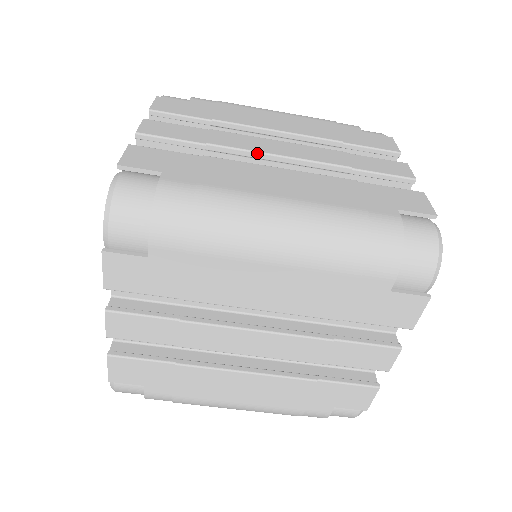
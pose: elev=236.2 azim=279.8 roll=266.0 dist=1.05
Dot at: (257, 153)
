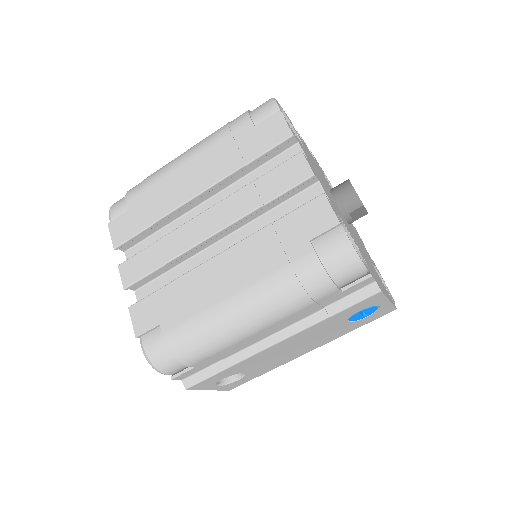
Dot at: occluded
